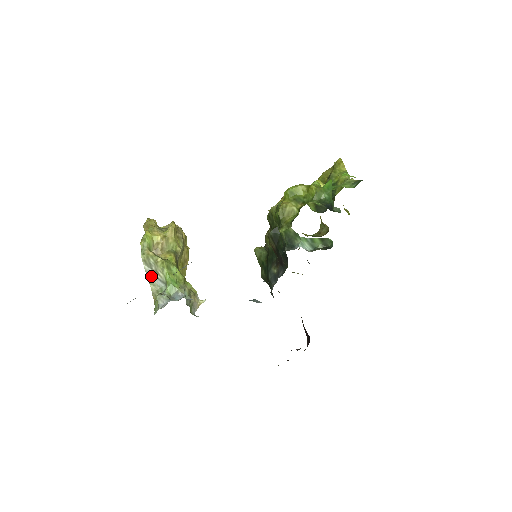
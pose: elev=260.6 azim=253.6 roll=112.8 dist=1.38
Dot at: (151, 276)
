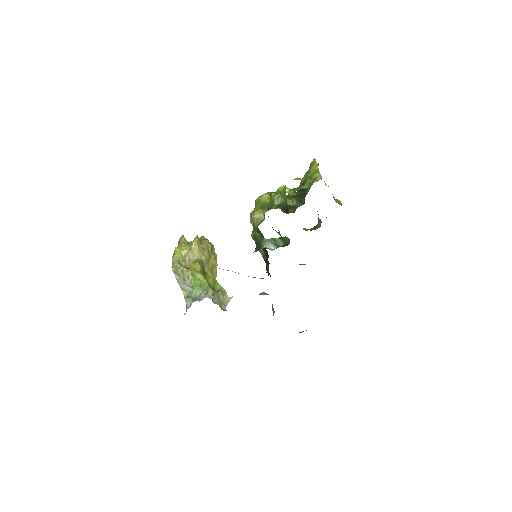
Dot at: (181, 283)
